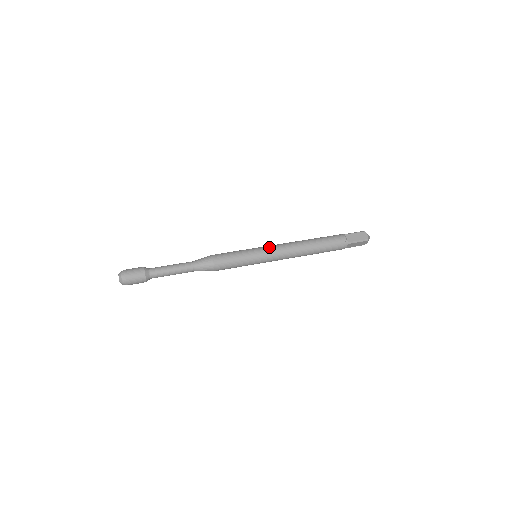
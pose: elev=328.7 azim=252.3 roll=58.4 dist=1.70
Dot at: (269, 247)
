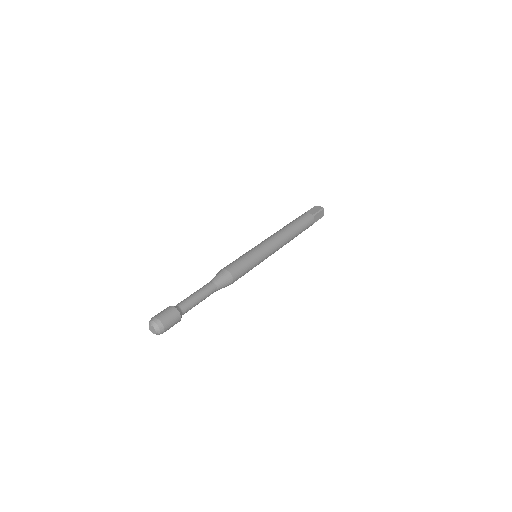
Dot at: (261, 243)
